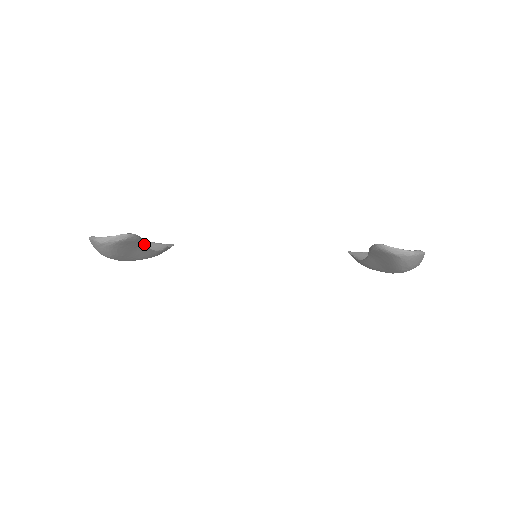
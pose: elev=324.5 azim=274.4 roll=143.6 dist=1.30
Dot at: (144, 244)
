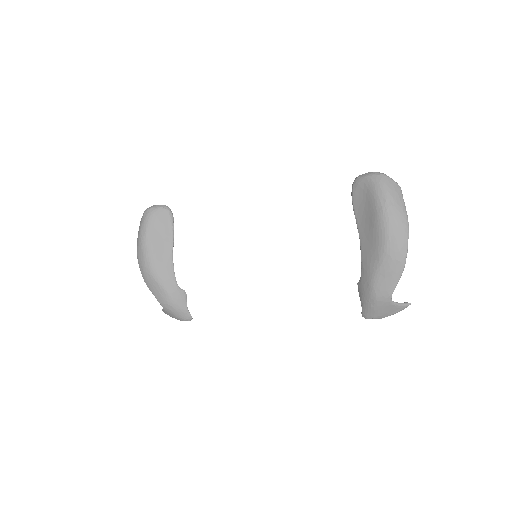
Dot at: (172, 244)
